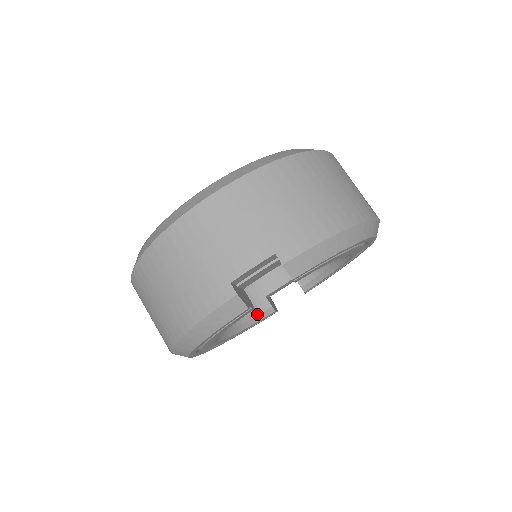
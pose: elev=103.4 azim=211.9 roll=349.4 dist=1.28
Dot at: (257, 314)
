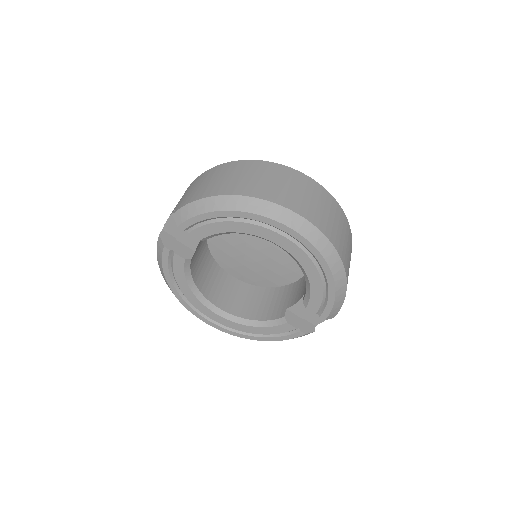
Dot at: (271, 319)
